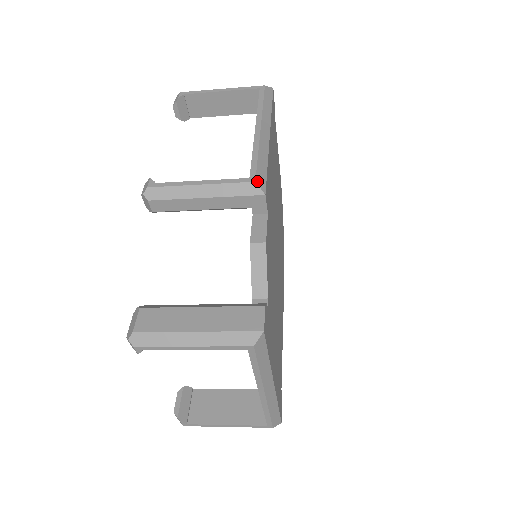
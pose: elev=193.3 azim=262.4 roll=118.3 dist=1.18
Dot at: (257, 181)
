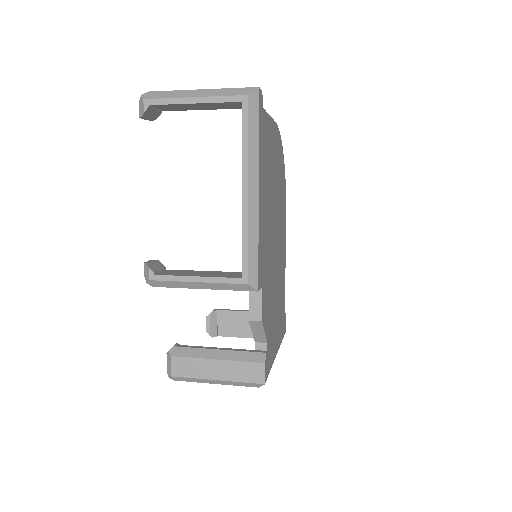
Dot at: (249, 282)
